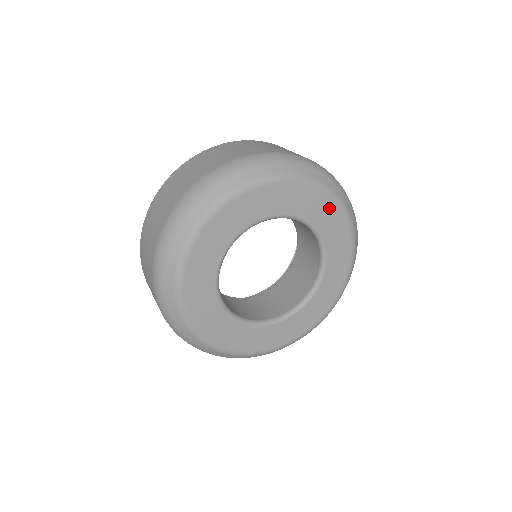
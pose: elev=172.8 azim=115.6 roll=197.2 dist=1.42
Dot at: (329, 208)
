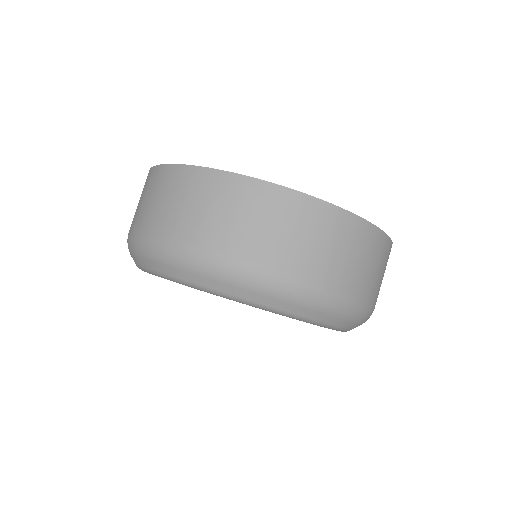
Dot at: occluded
